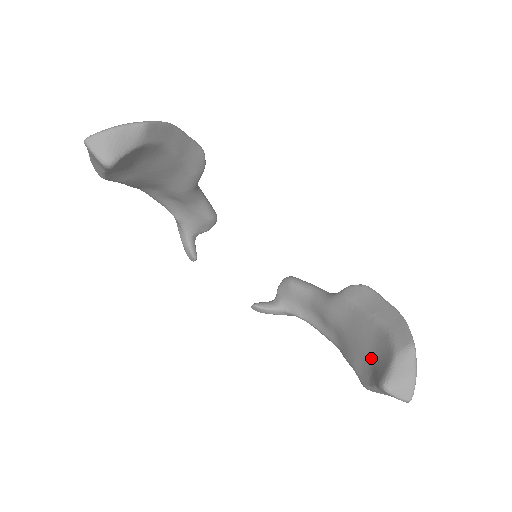
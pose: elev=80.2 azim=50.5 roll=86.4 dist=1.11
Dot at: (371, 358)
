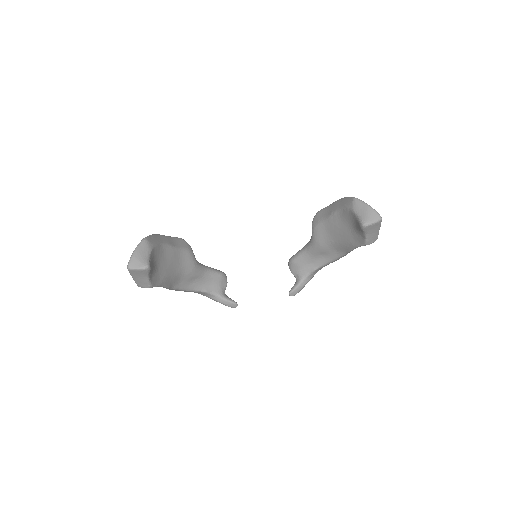
Dot at: (352, 230)
